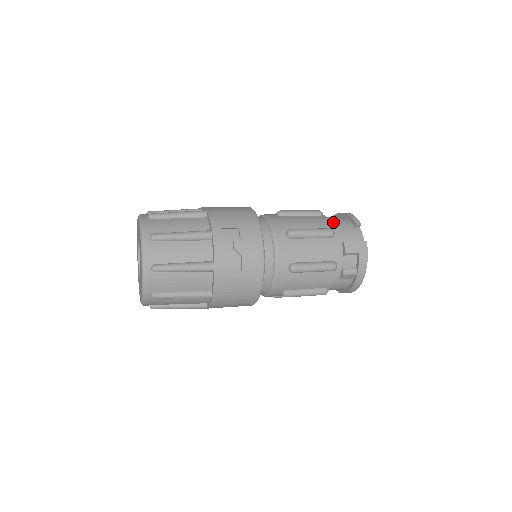
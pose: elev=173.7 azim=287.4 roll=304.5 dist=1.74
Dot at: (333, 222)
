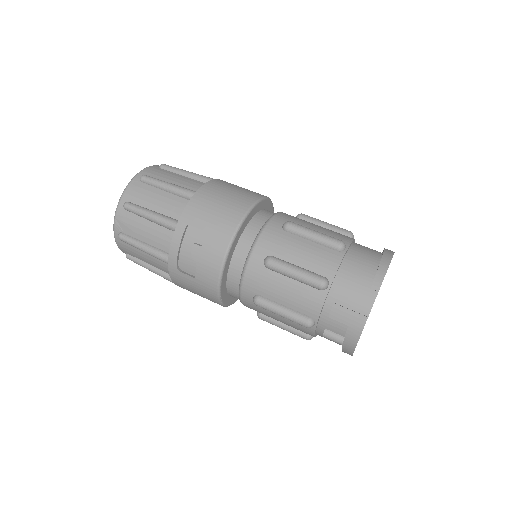
Dot at: (346, 268)
